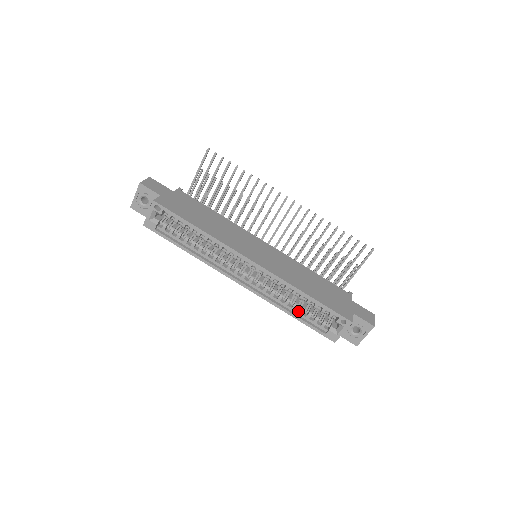
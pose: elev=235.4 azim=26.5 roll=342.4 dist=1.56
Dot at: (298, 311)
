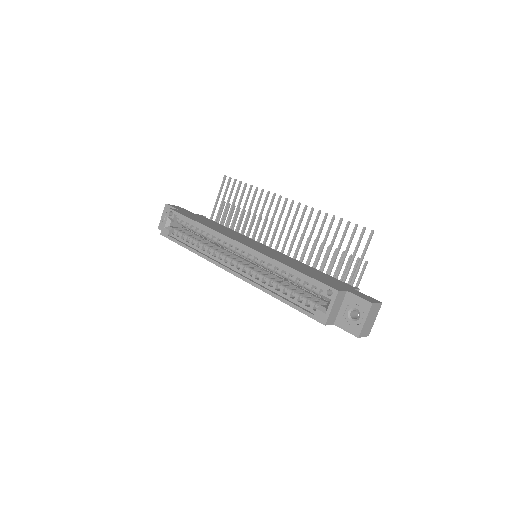
Dot at: (286, 295)
